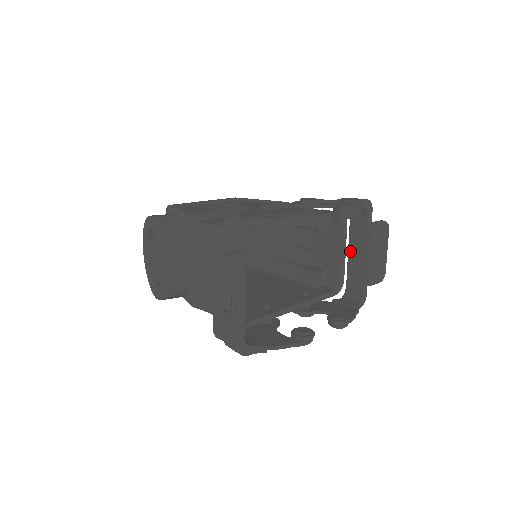
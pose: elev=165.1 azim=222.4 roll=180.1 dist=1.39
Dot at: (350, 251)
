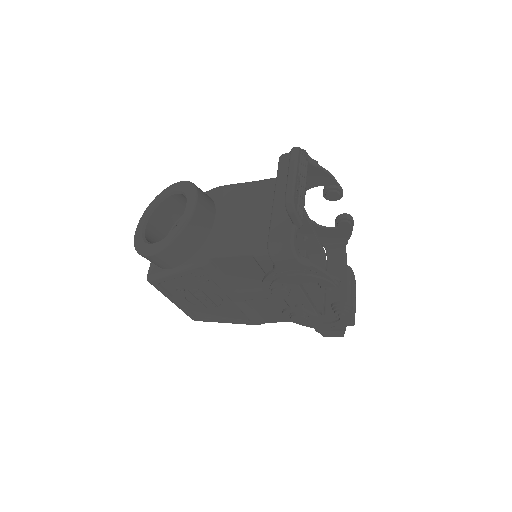
Dot at: occluded
